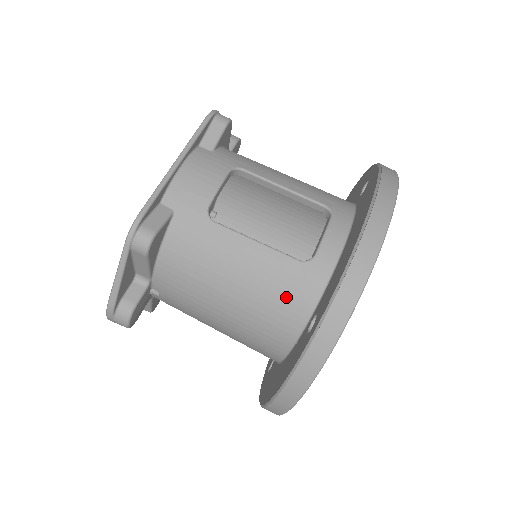
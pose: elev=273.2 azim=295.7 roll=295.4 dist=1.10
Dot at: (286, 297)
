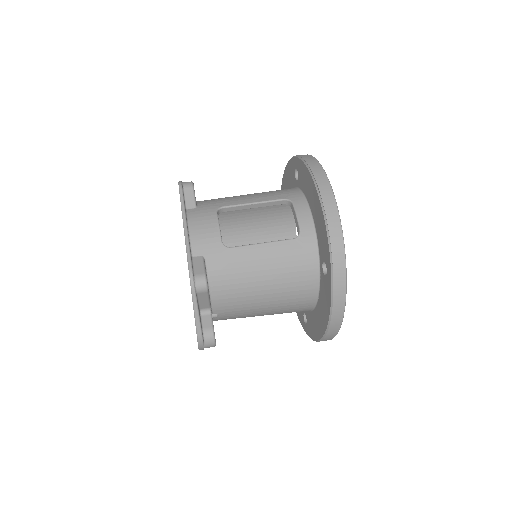
Dot at: (299, 264)
